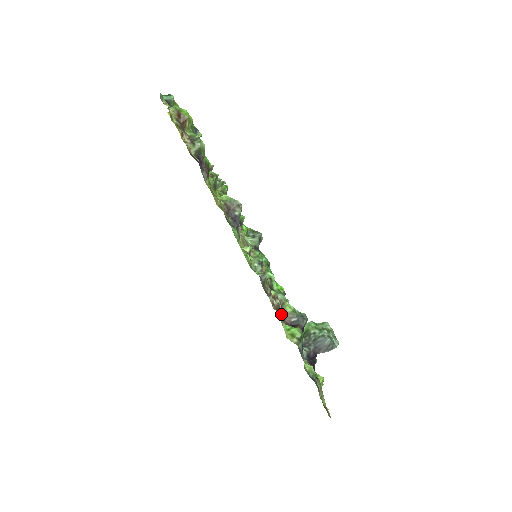
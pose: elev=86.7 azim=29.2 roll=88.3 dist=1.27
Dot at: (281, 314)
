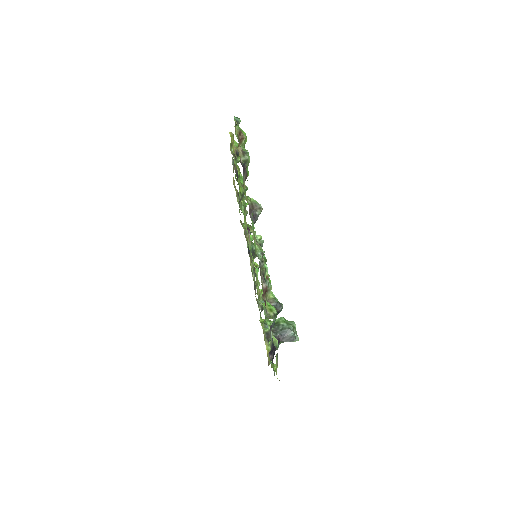
Dot at: occluded
